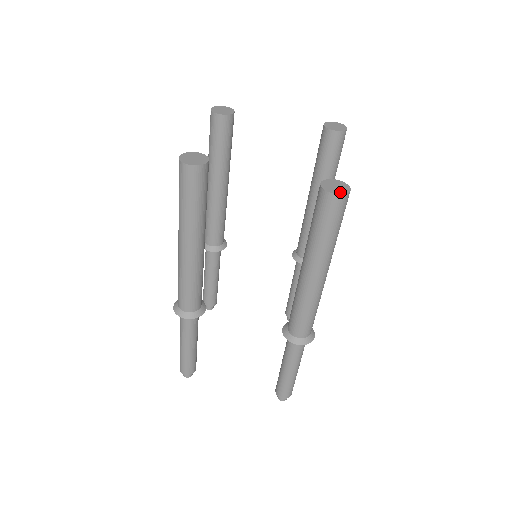
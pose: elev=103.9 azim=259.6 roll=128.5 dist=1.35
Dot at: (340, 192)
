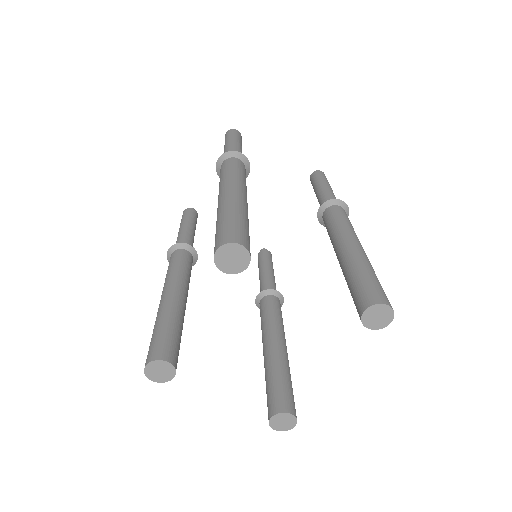
Dot at: (281, 429)
